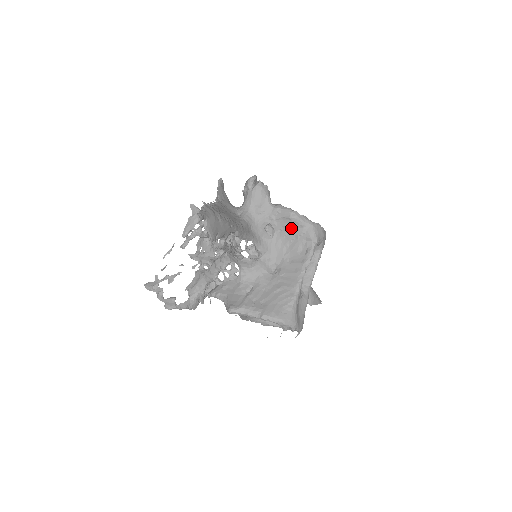
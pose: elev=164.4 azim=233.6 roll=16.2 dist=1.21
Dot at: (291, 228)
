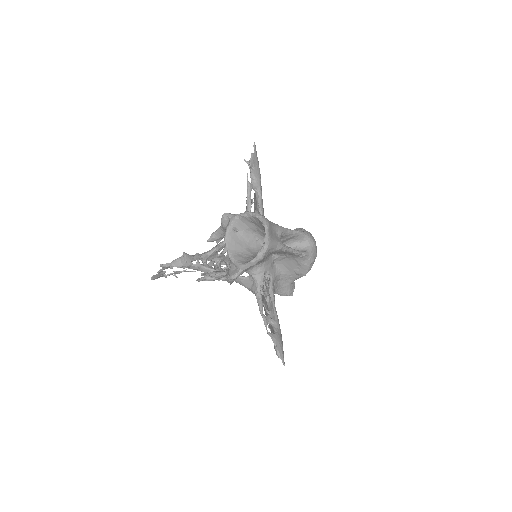
Dot at: occluded
